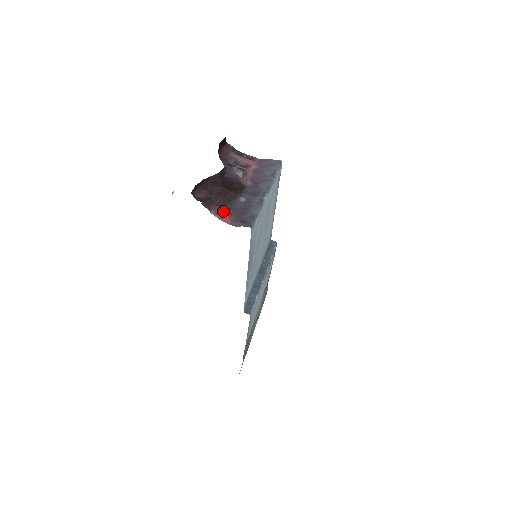
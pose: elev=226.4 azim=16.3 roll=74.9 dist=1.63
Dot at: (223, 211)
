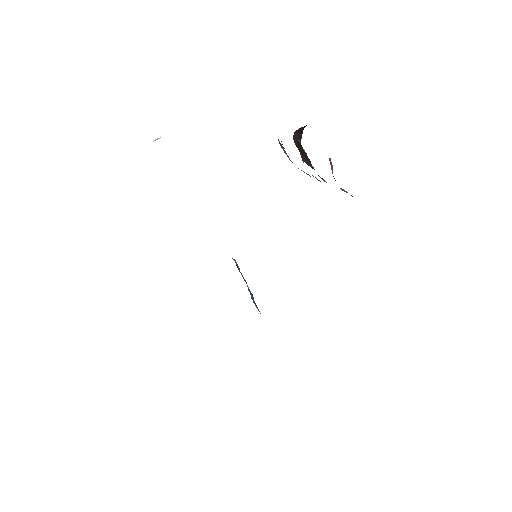
Dot at: (332, 167)
